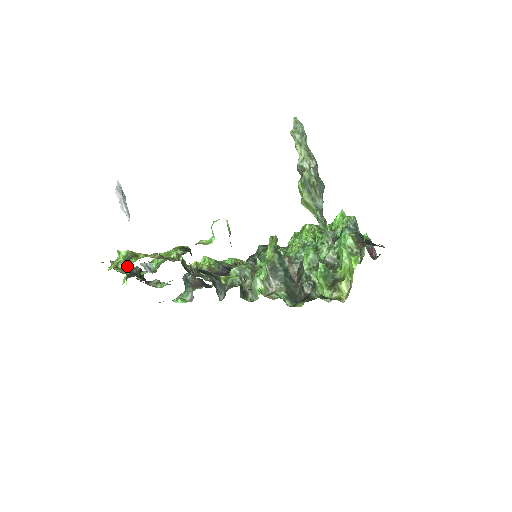
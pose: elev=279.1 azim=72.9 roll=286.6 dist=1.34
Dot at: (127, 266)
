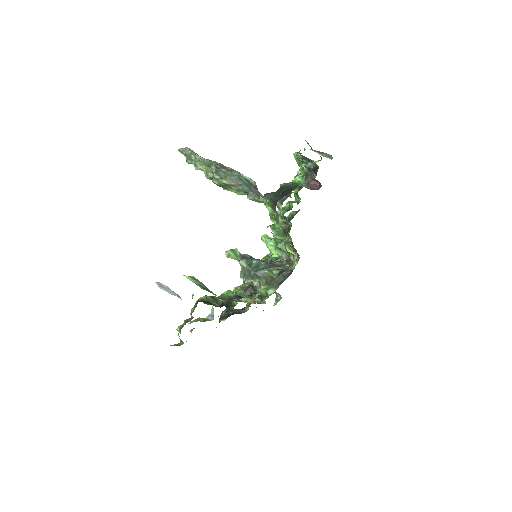
Dot at: occluded
